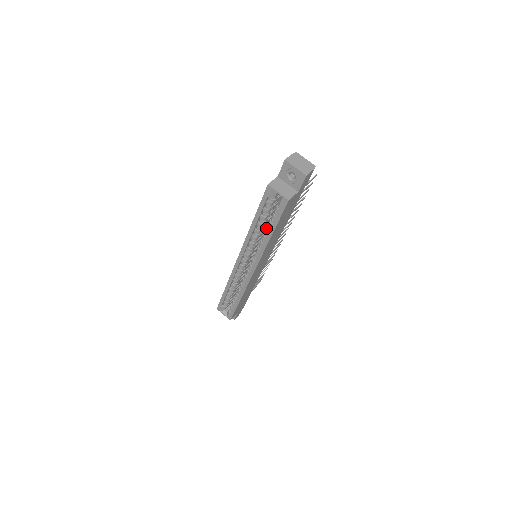
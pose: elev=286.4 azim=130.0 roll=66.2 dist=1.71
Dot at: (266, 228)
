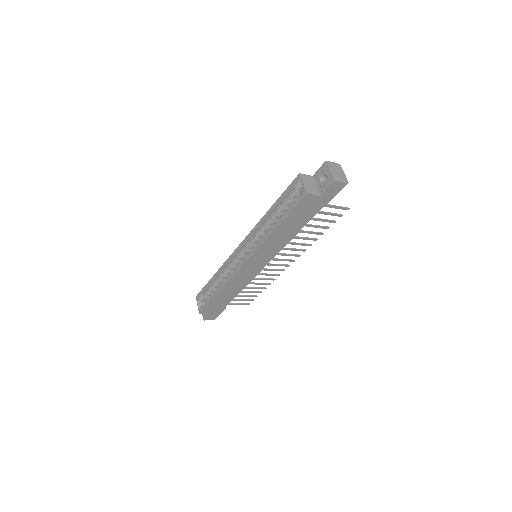
Dot at: (277, 220)
